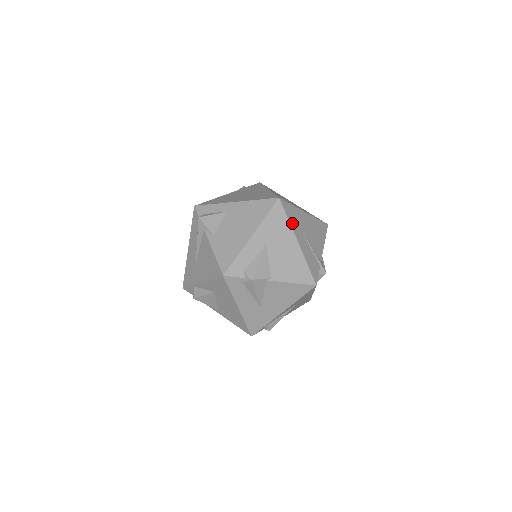
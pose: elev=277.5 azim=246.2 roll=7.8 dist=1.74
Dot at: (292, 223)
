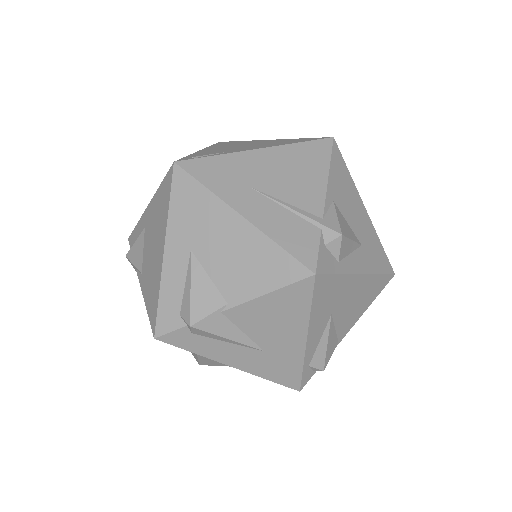
Dot at: (219, 188)
